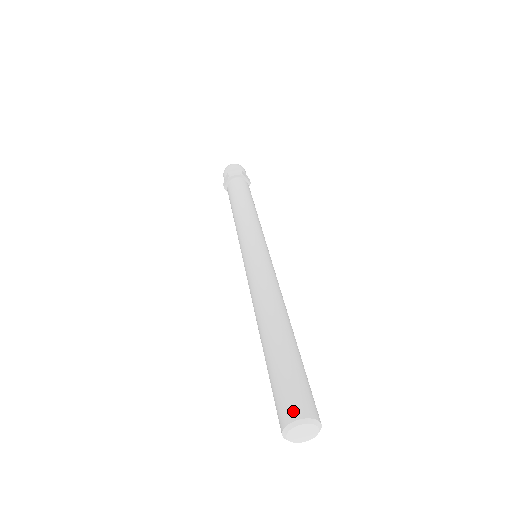
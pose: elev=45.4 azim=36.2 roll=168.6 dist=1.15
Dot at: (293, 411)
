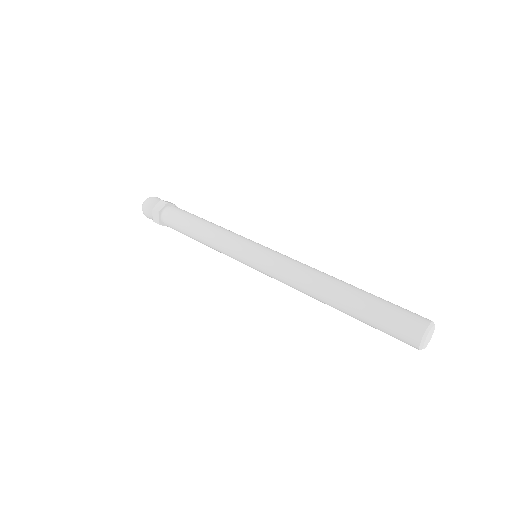
Dot at: (417, 329)
